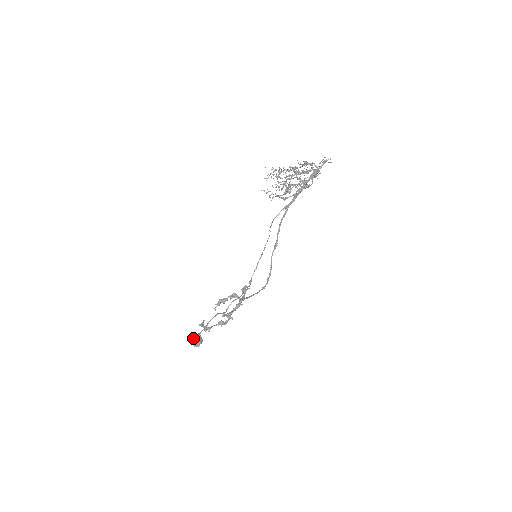
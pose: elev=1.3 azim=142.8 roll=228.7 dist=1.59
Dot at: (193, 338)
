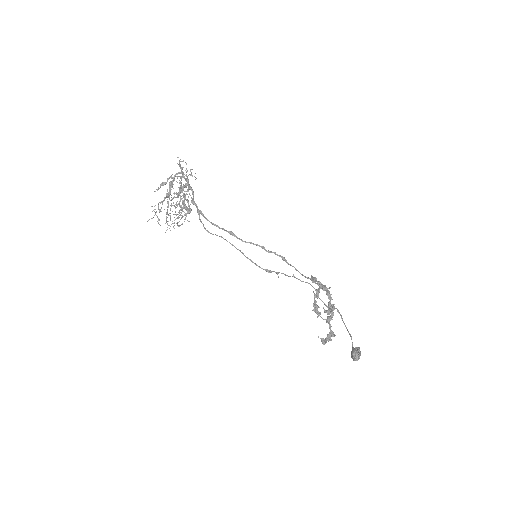
Dot at: occluded
